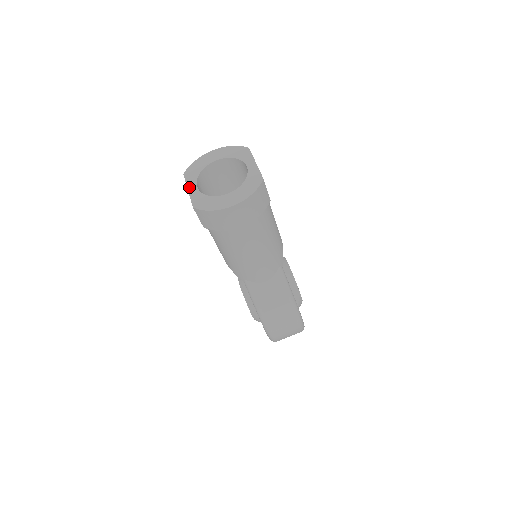
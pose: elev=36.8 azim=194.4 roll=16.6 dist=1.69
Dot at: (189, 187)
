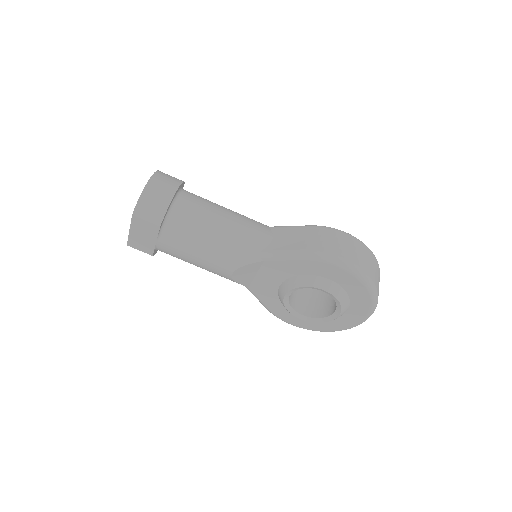
Dot at: (129, 231)
